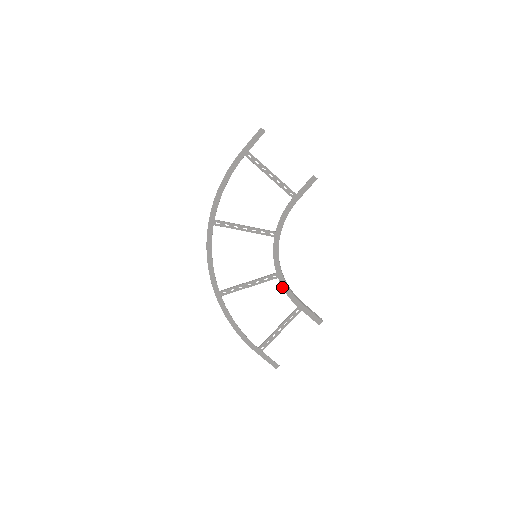
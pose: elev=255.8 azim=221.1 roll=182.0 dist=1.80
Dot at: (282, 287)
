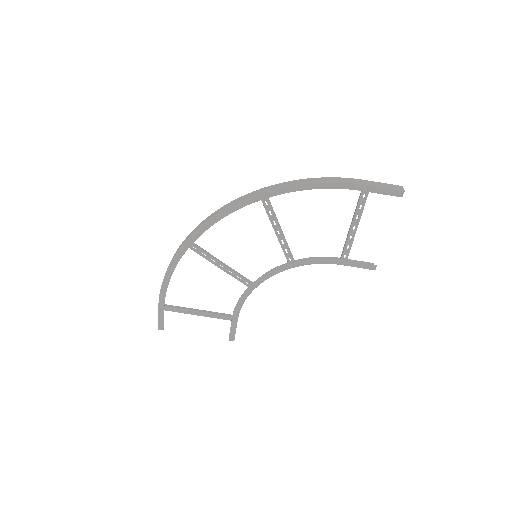
Dot at: (242, 295)
